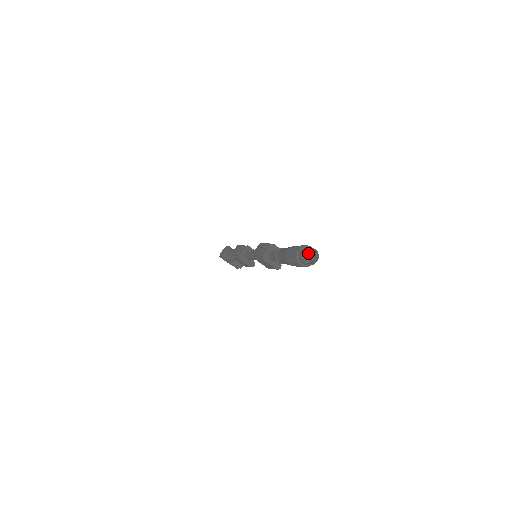
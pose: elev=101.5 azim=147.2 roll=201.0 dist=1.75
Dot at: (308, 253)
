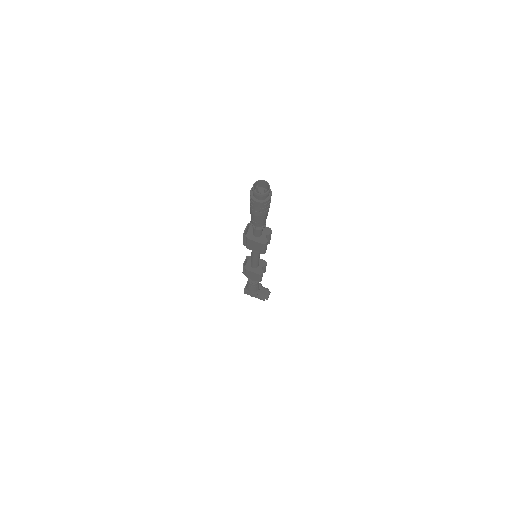
Dot at: (263, 191)
